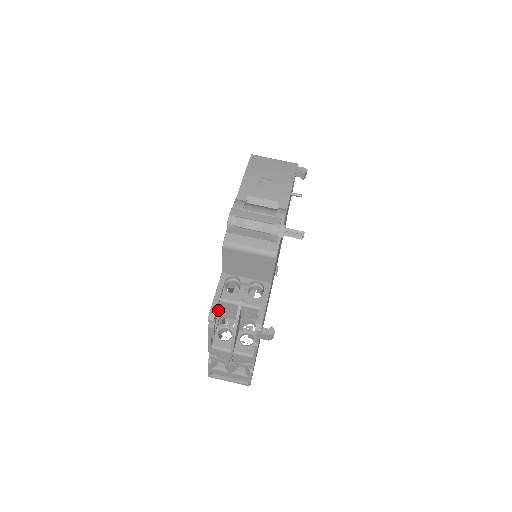
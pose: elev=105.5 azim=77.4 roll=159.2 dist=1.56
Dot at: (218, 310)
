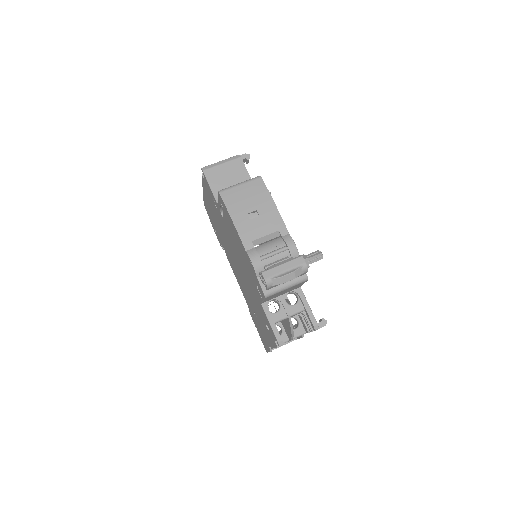
Dot at: occluded
